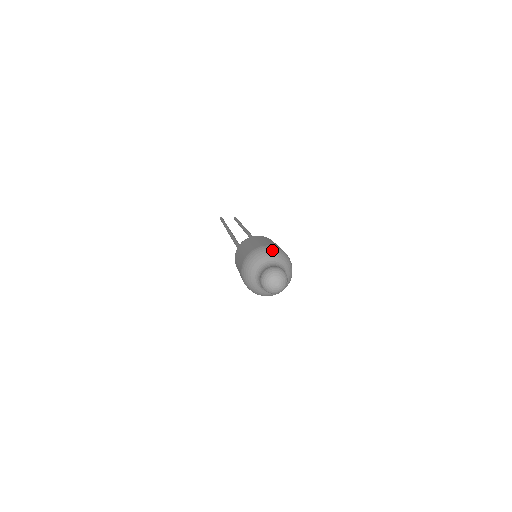
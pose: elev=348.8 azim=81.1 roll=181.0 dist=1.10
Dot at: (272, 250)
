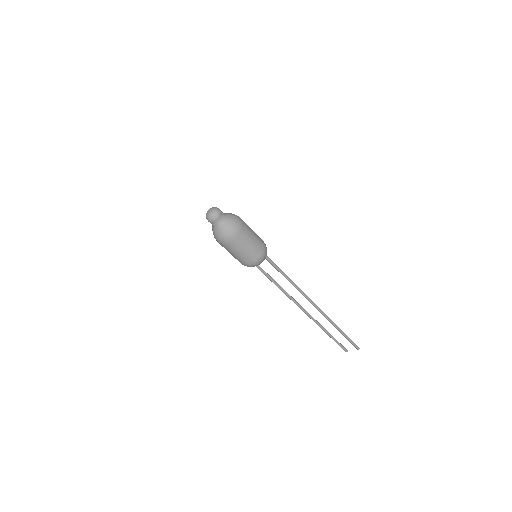
Dot at: occluded
